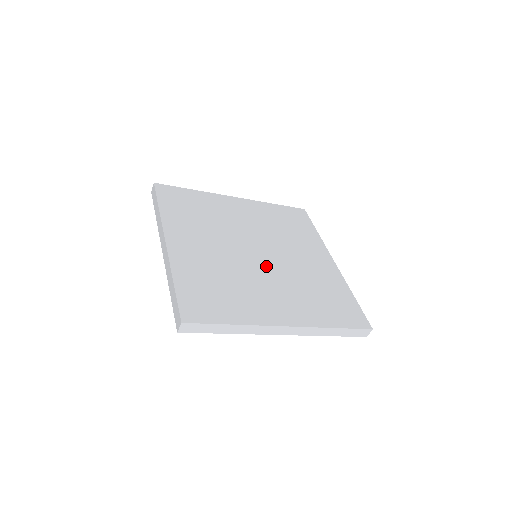
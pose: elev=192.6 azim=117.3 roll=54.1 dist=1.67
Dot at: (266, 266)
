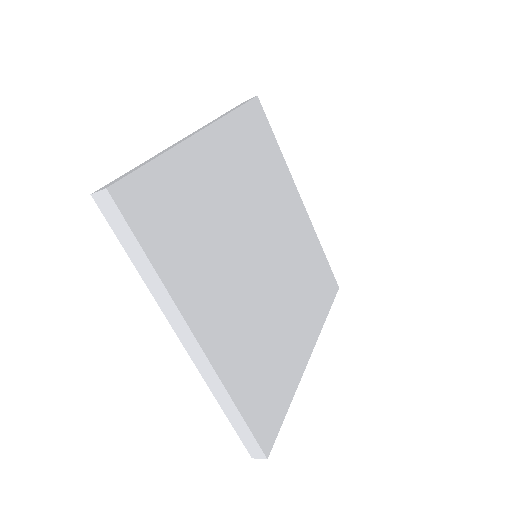
Dot at: (274, 275)
